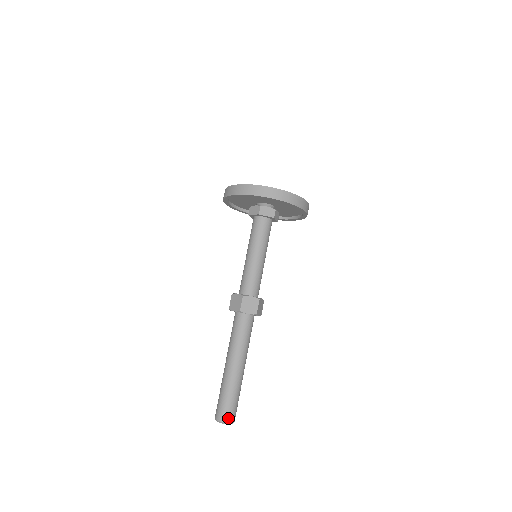
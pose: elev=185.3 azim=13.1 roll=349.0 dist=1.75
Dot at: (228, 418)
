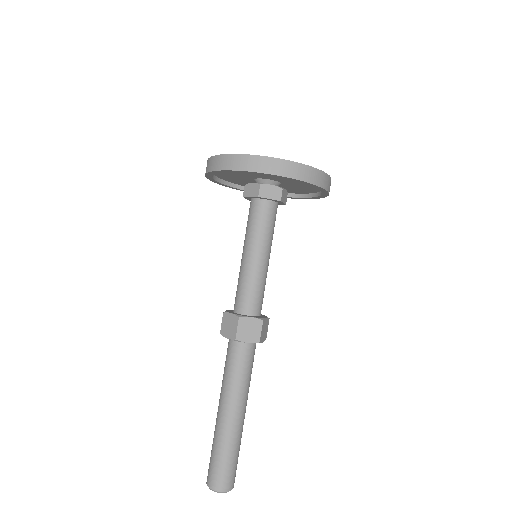
Dot at: (211, 482)
